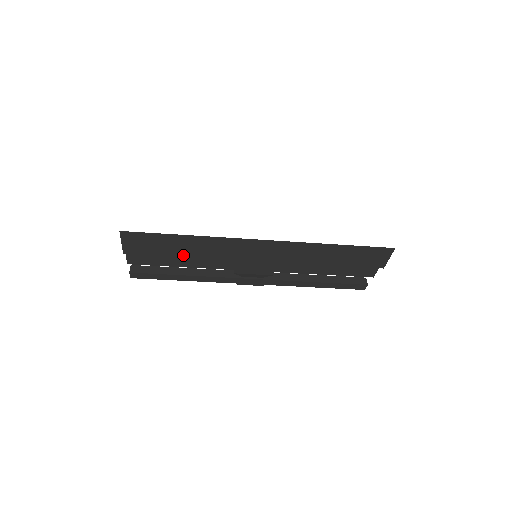
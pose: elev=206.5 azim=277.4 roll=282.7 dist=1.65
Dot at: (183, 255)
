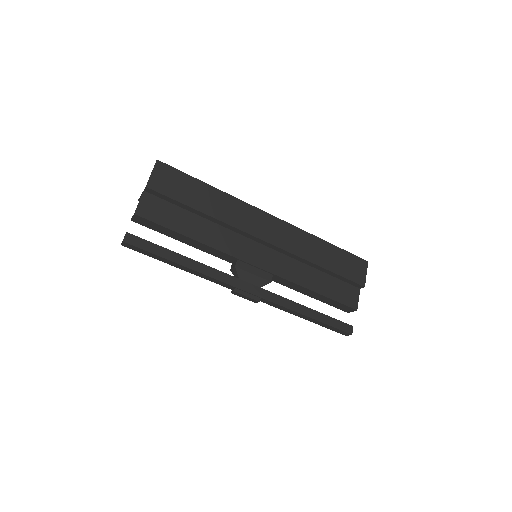
Dot at: (201, 210)
